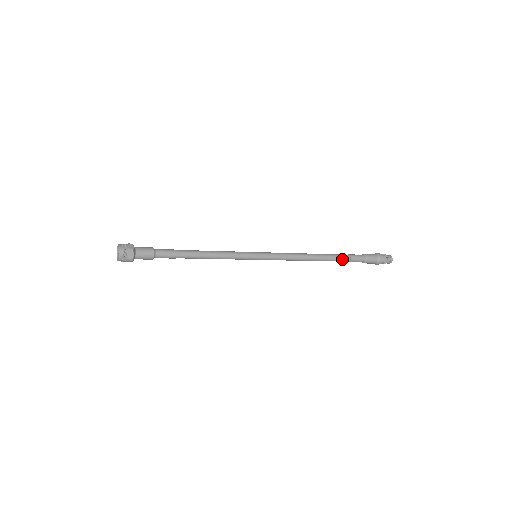
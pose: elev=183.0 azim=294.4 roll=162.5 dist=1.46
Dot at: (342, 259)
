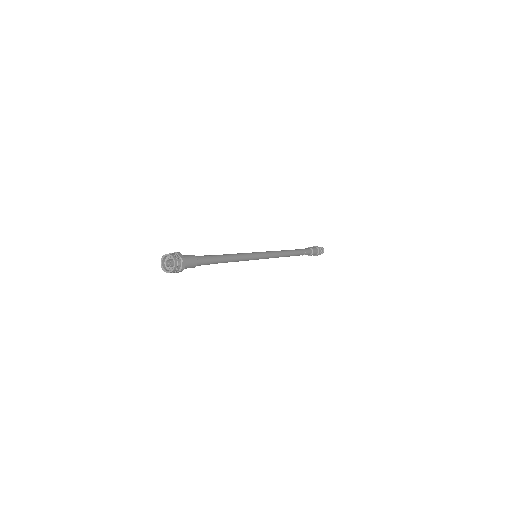
Dot at: (301, 253)
